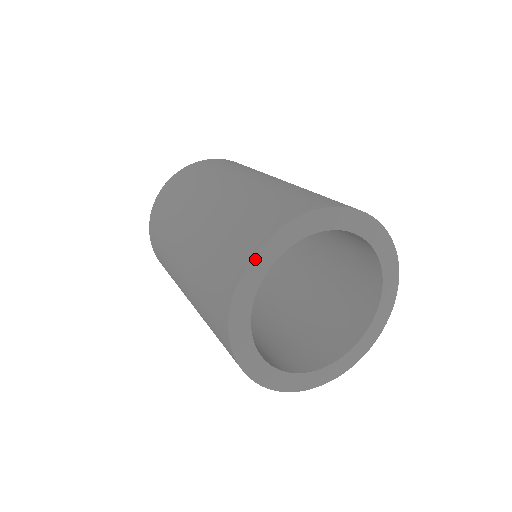
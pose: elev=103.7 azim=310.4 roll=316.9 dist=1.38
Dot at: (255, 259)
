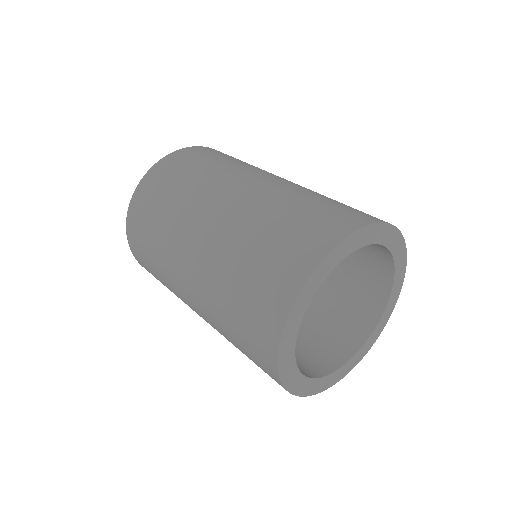
Dot at: (282, 373)
